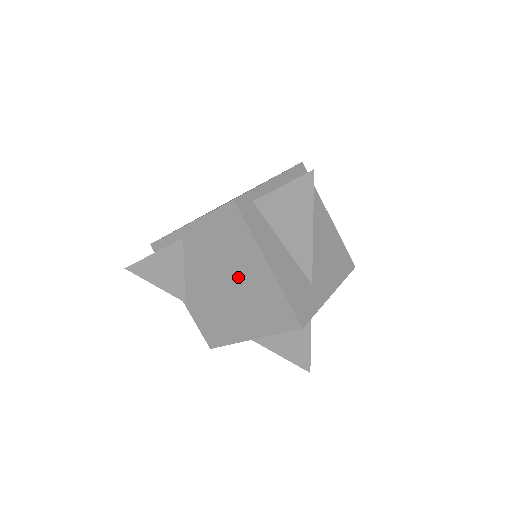
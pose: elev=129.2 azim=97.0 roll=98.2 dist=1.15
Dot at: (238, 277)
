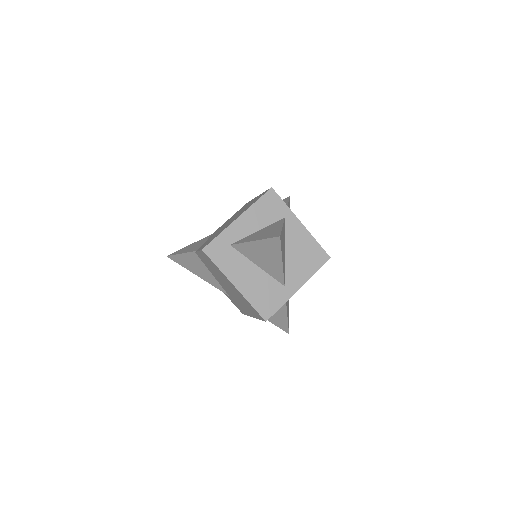
Dot at: occluded
